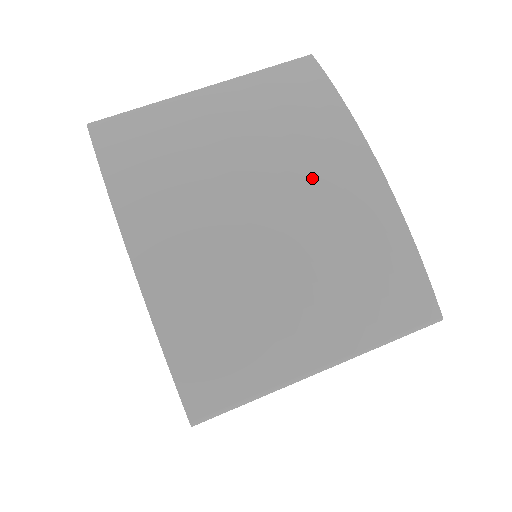
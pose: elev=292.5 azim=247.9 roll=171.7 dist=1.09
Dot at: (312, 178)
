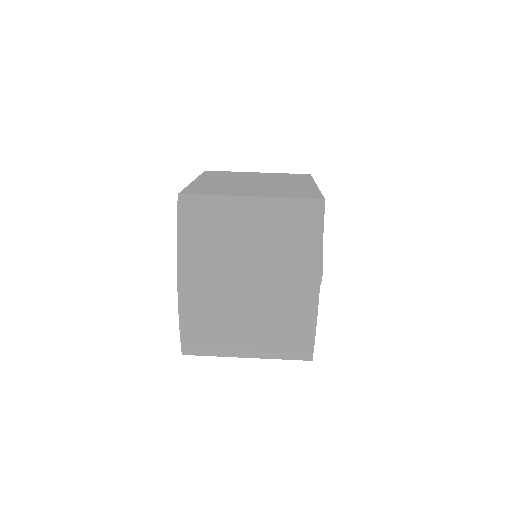
Dot at: (282, 283)
